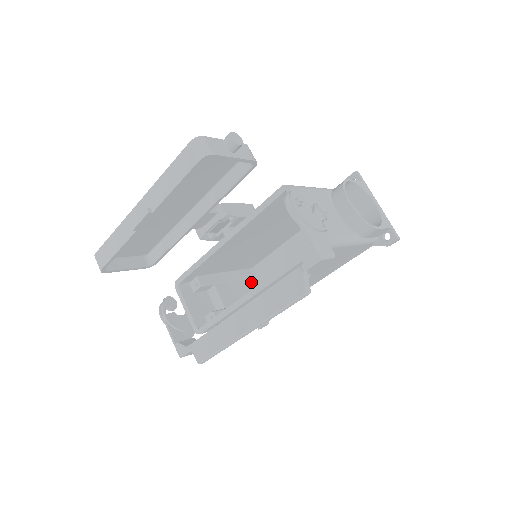
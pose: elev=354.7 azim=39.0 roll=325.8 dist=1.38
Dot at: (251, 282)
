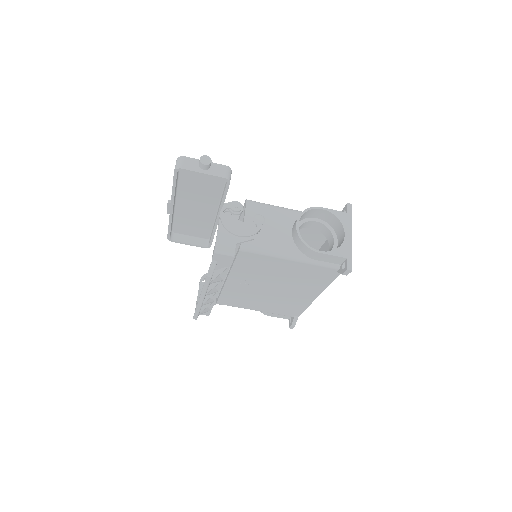
Dot at: occluded
